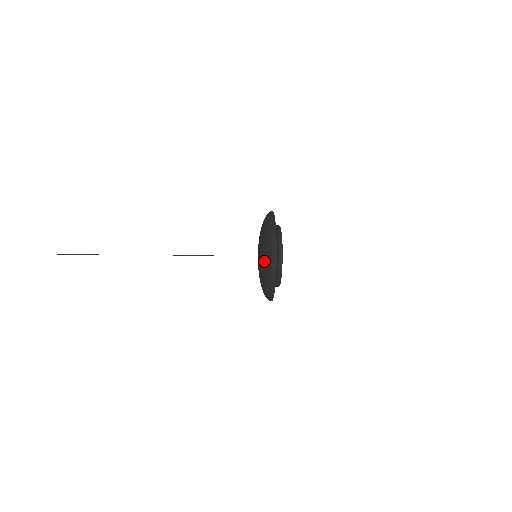
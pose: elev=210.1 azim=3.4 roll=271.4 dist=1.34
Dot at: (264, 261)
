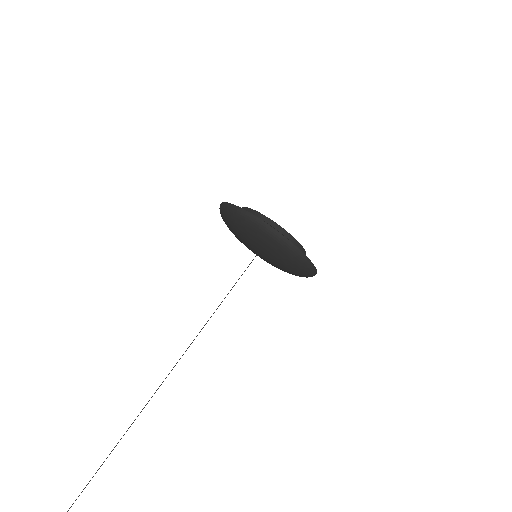
Dot at: (237, 227)
